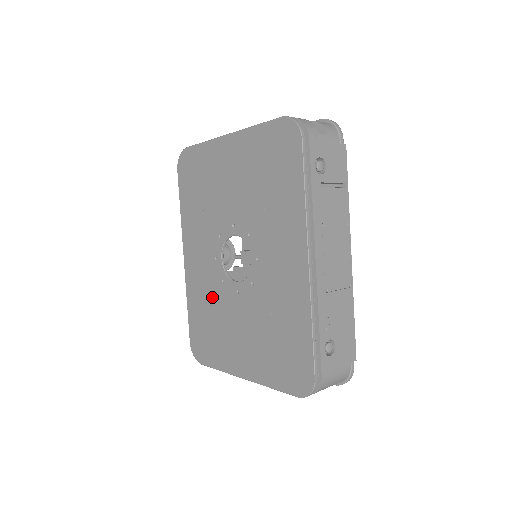
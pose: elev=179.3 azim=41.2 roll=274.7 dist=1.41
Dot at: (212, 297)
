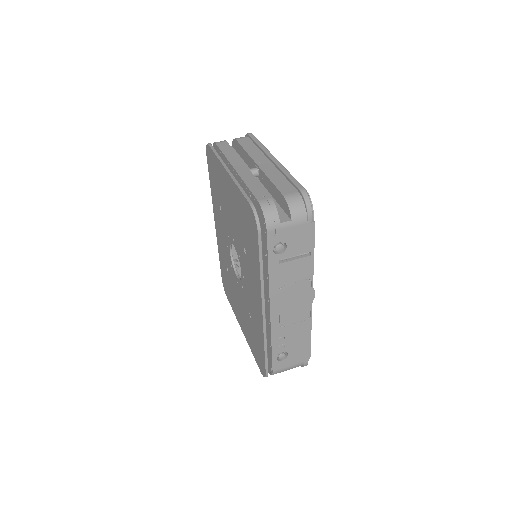
Dot at: (228, 267)
